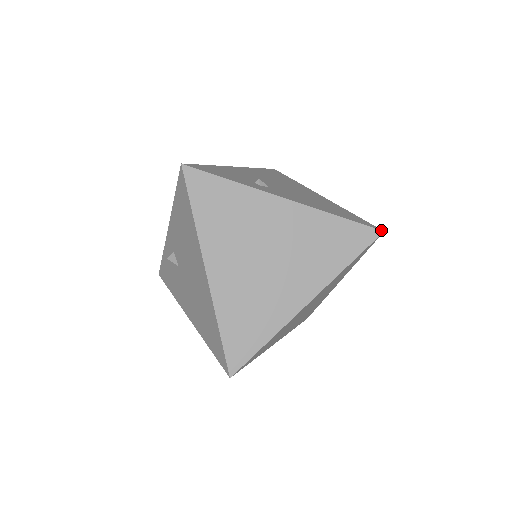
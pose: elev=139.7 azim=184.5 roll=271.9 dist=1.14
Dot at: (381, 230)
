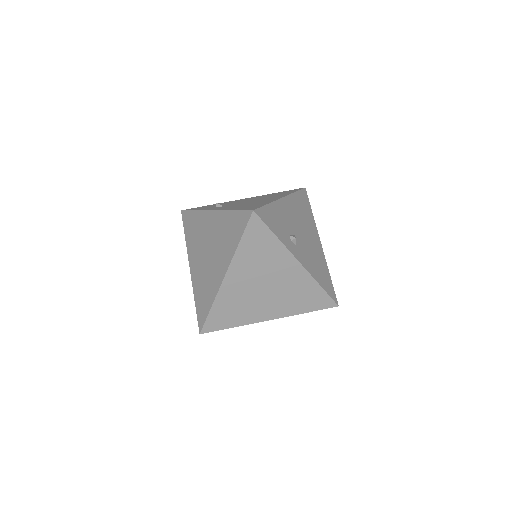
Dot at: (252, 210)
